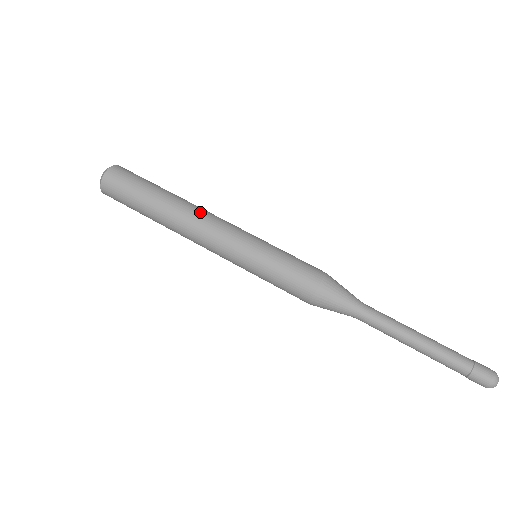
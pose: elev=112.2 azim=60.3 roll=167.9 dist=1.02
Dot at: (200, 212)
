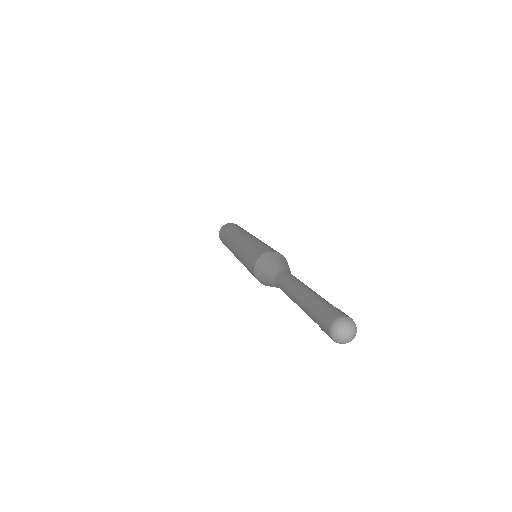
Dot at: occluded
